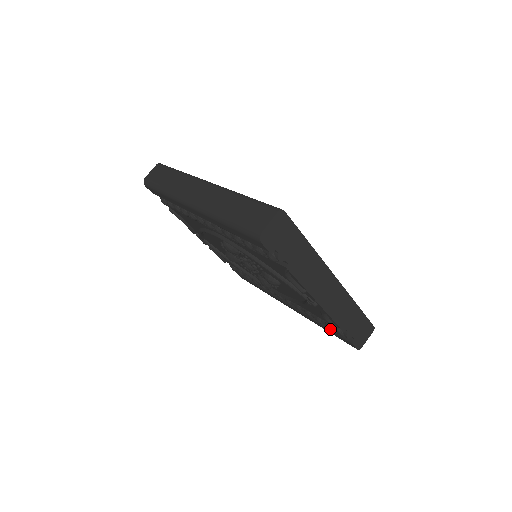
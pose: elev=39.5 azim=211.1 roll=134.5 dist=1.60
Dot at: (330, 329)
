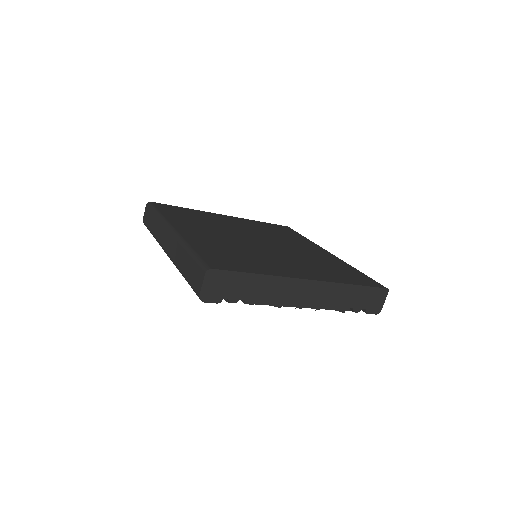
Dot at: occluded
